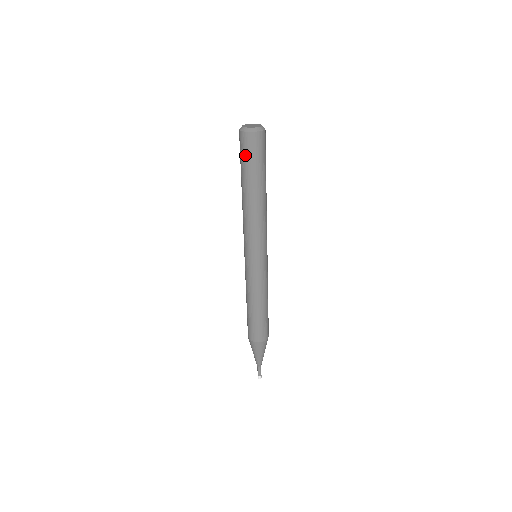
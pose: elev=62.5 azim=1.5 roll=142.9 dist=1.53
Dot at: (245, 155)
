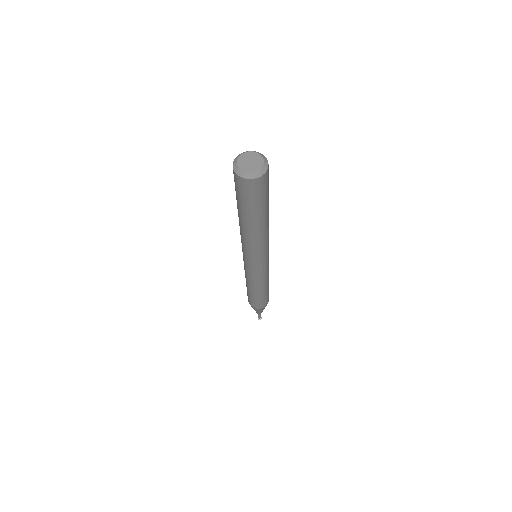
Dot at: (243, 196)
